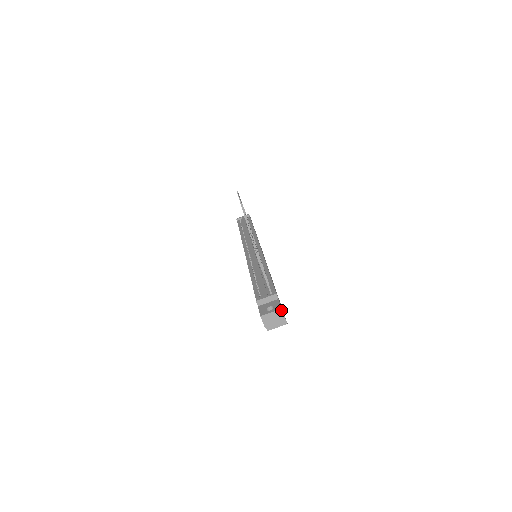
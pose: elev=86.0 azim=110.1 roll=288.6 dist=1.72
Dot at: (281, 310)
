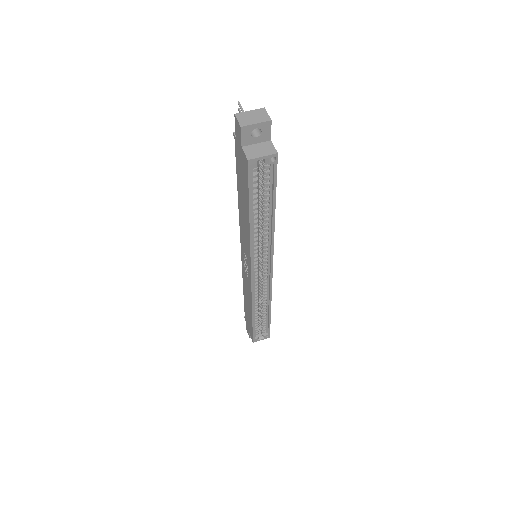
Dot at: (264, 109)
